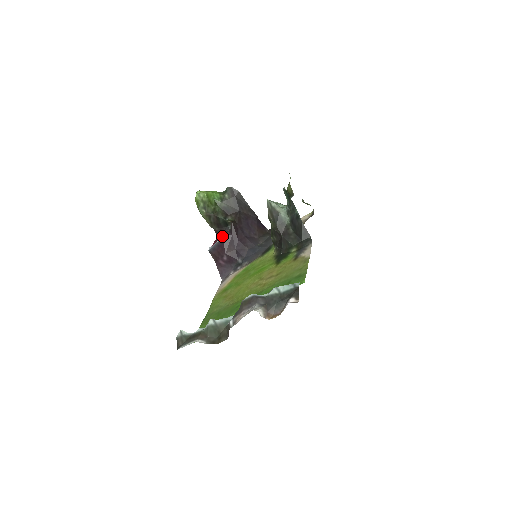
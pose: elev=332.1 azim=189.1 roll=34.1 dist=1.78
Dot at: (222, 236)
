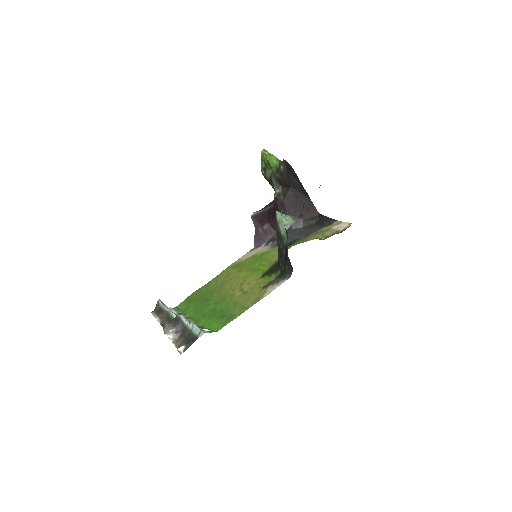
Dot at: (269, 205)
